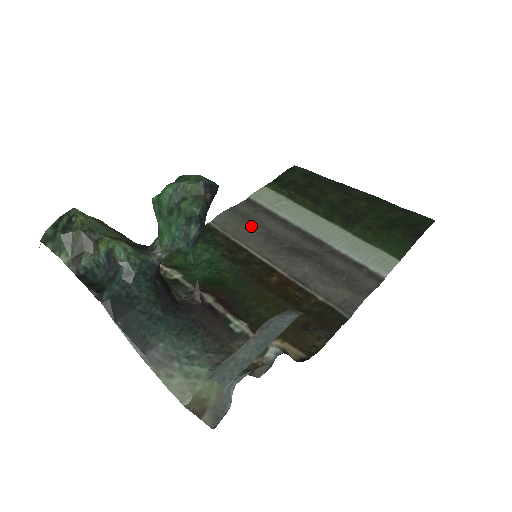
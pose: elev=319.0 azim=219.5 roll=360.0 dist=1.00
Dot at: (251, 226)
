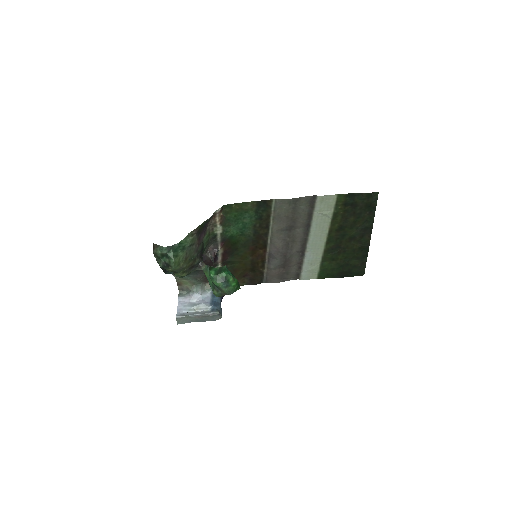
Dot at: (289, 218)
